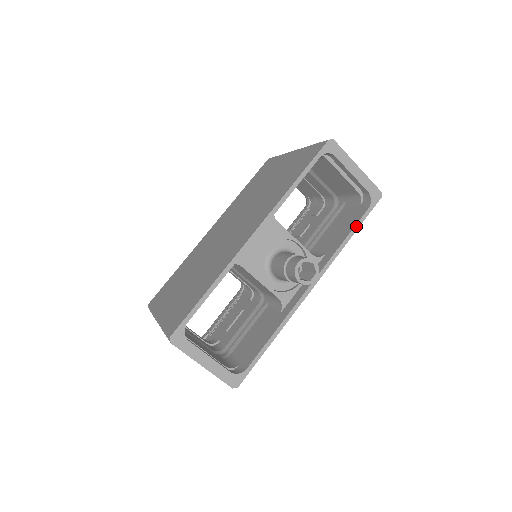
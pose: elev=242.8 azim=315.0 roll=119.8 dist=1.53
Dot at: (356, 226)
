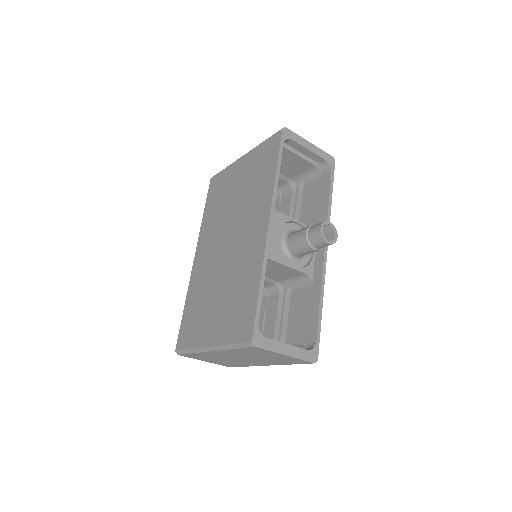
Dot at: (330, 190)
